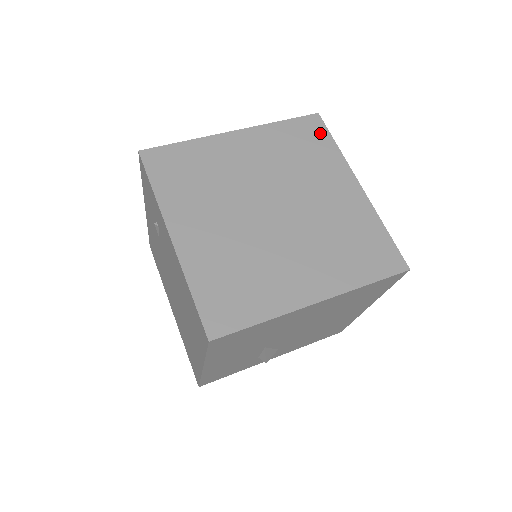
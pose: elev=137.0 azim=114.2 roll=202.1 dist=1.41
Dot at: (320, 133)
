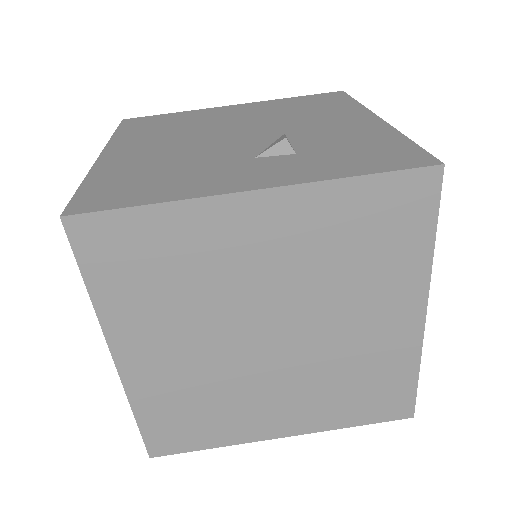
Dot at: (419, 213)
